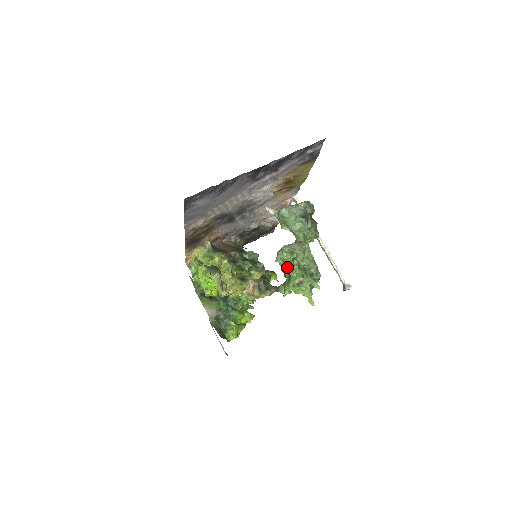
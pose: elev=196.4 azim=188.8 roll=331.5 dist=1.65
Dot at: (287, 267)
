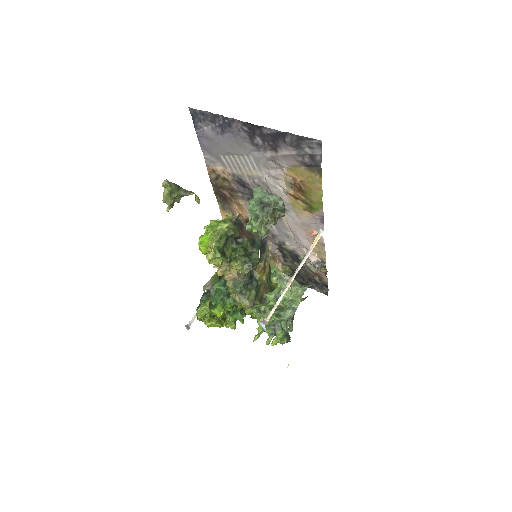
Dot at: occluded
